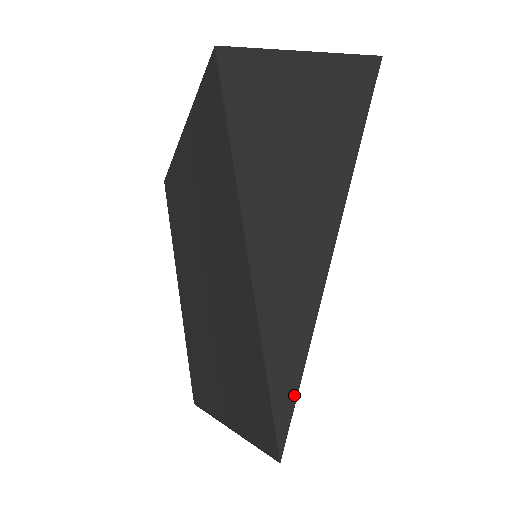
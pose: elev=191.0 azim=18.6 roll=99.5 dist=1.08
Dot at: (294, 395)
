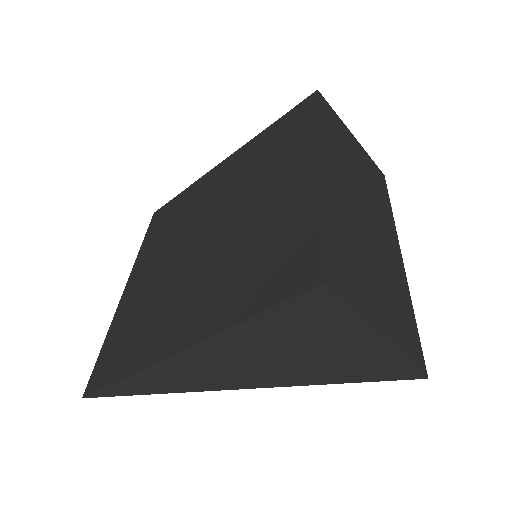
Dot at: (119, 395)
